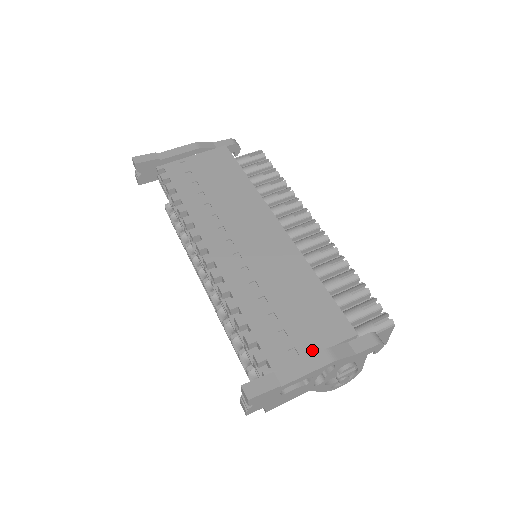
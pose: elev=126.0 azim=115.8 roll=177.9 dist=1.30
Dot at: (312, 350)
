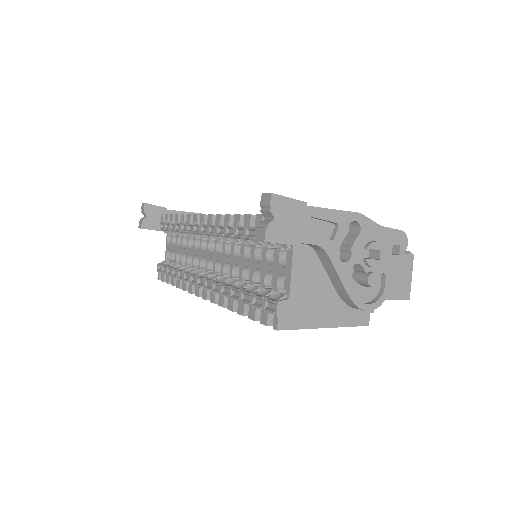
Dot at: occluded
